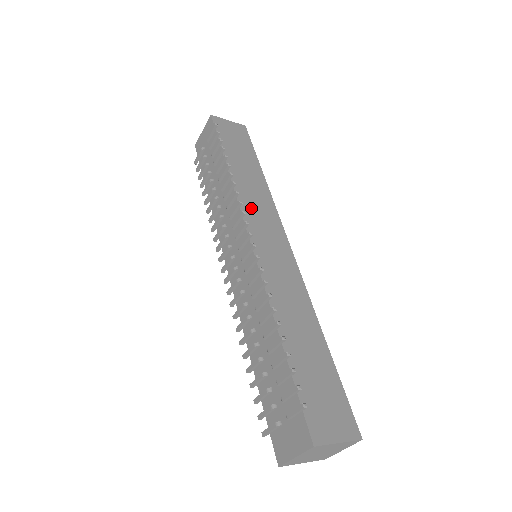
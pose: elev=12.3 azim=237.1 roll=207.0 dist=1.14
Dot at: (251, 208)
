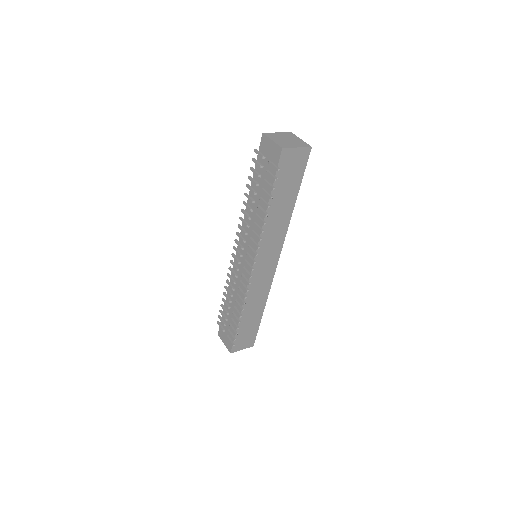
Dot at: (266, 243)
